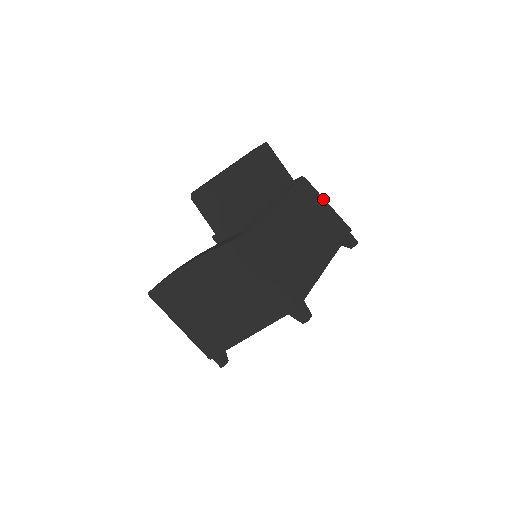
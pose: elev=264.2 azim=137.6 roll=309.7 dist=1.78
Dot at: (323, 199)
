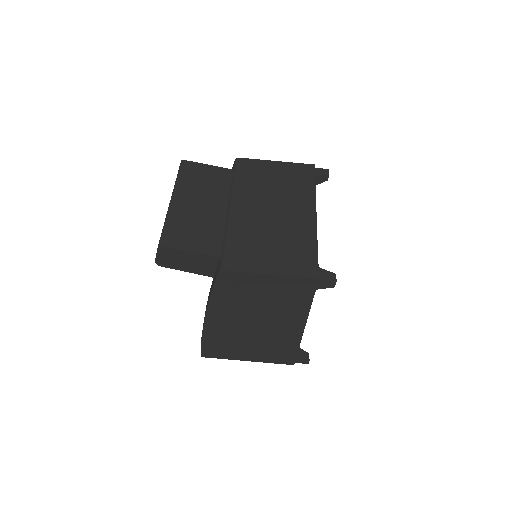
Dot at: (269, 162)
